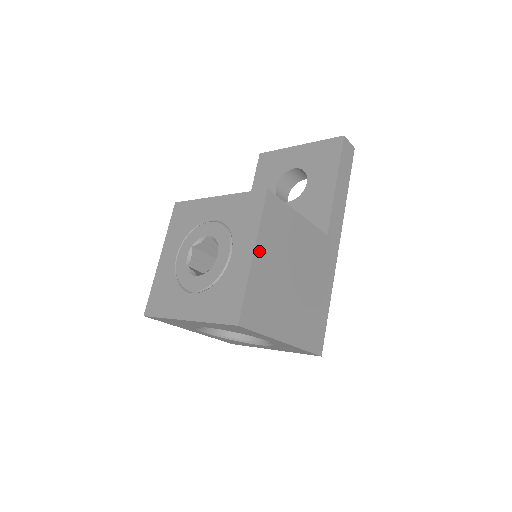
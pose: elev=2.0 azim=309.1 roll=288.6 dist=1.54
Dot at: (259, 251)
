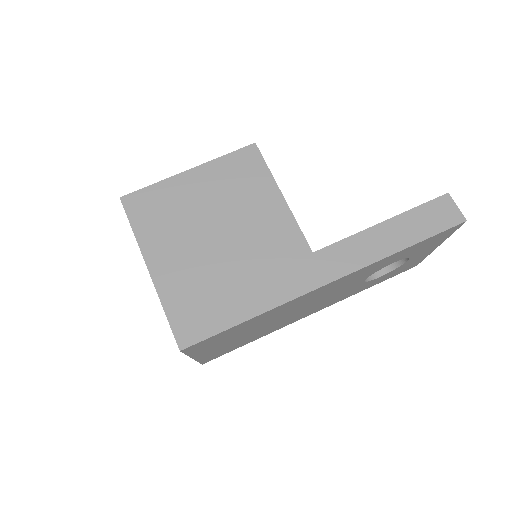
Dot at: (197, 174)
